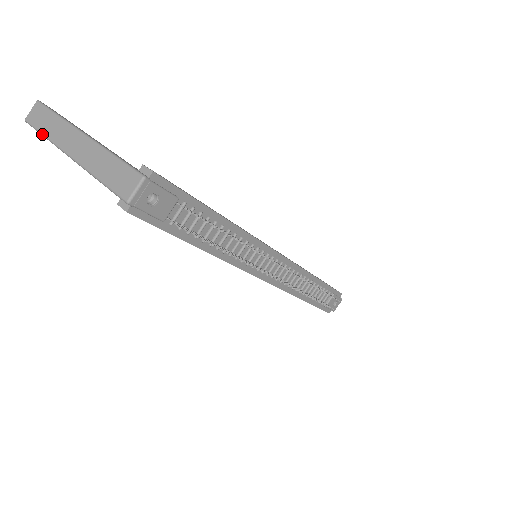
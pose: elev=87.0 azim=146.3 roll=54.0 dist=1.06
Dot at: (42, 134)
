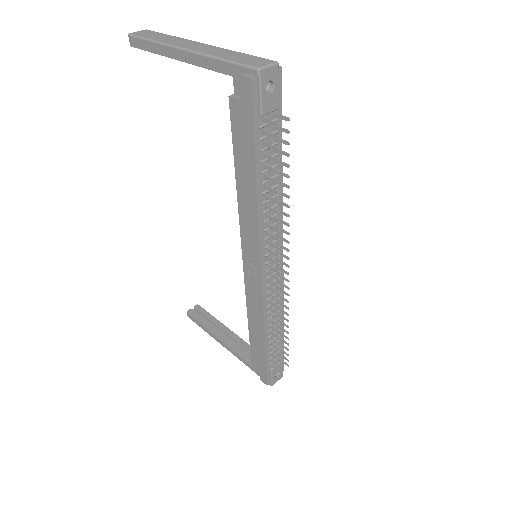
Dot at: (151, 40)
